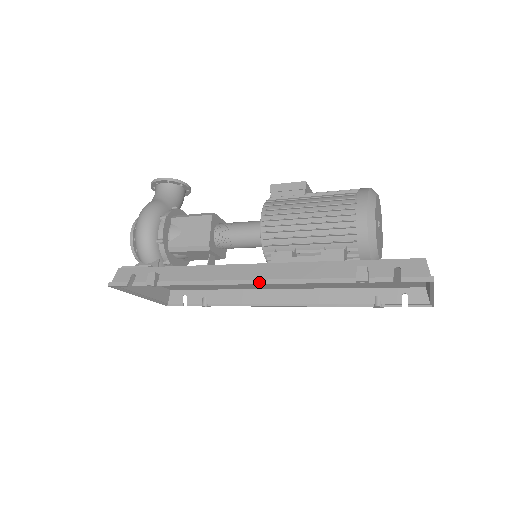
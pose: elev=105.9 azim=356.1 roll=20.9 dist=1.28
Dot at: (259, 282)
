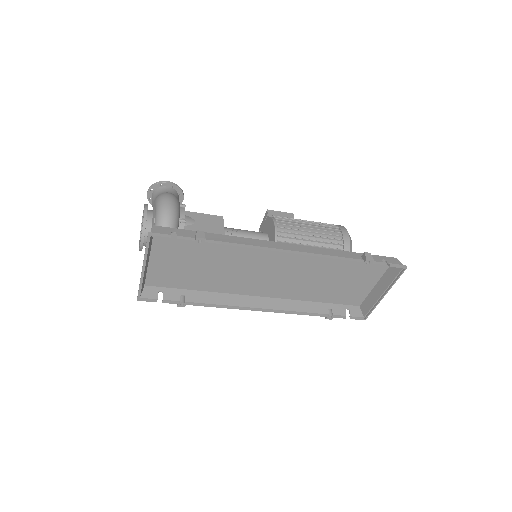
Dot at: (297, 252)
